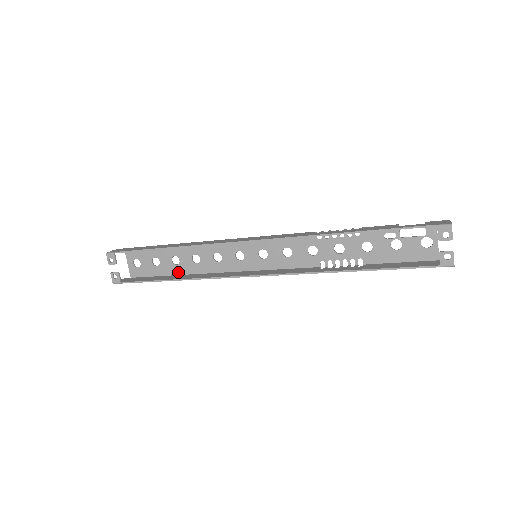
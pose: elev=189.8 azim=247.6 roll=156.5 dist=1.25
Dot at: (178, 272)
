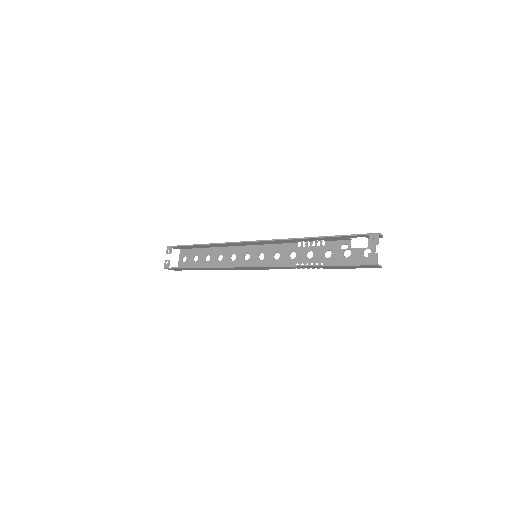
Dot at: occluded
